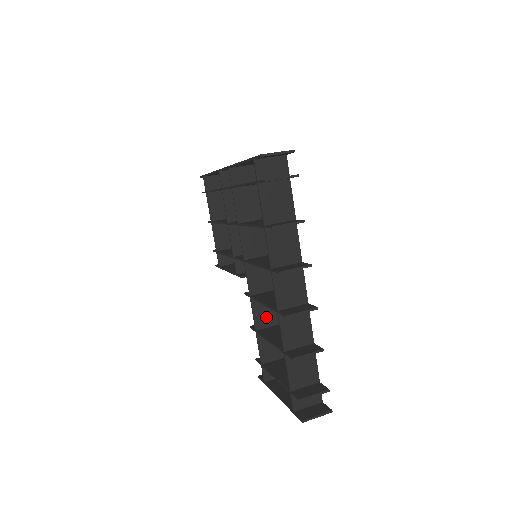
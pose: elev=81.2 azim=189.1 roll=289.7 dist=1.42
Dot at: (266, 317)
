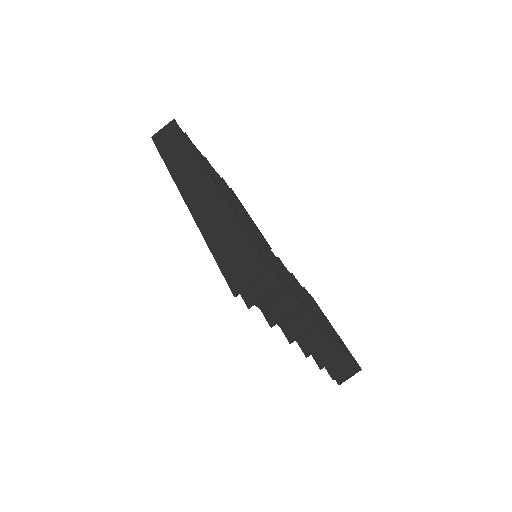
Dot at: occluded
